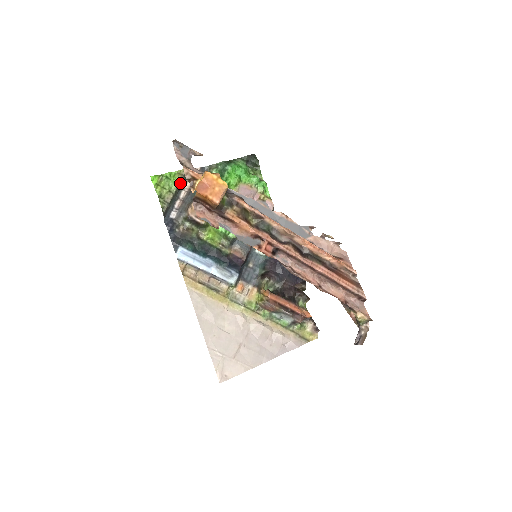
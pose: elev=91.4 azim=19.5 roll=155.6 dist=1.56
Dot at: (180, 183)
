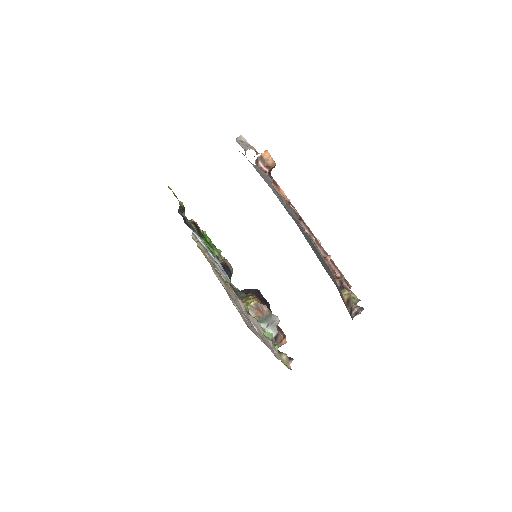
Dot at: (182, 208)
